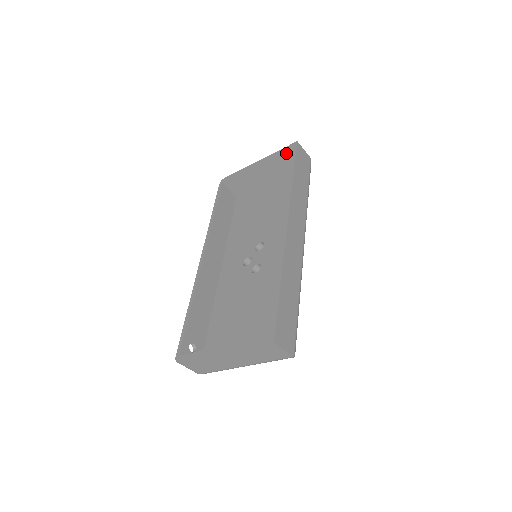
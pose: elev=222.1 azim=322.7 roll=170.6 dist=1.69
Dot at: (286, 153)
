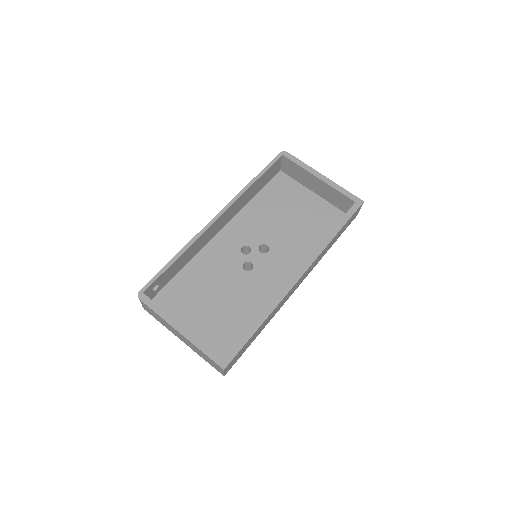
Dot at: (348, 199)
